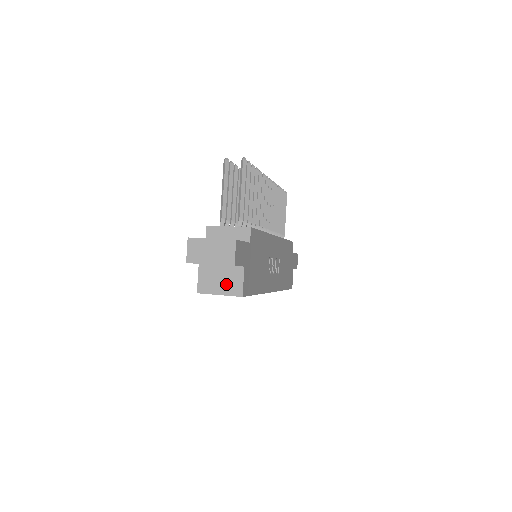
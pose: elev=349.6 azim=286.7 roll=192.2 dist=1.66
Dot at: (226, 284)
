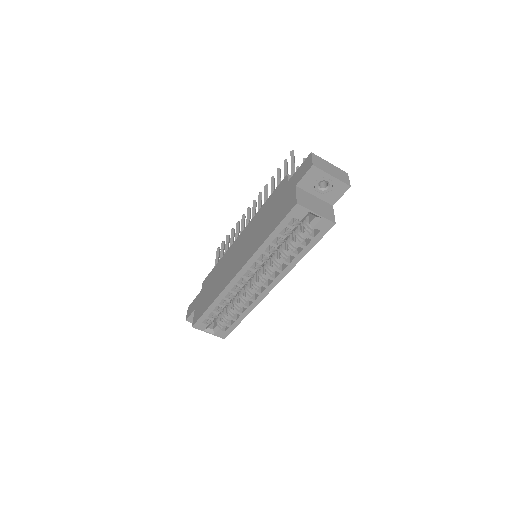
Dot at: (321, 209)
